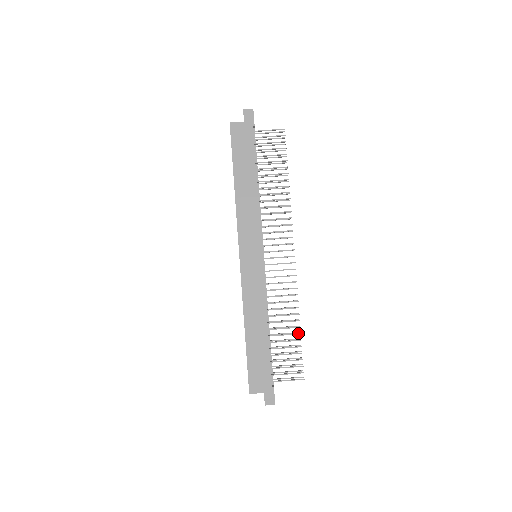
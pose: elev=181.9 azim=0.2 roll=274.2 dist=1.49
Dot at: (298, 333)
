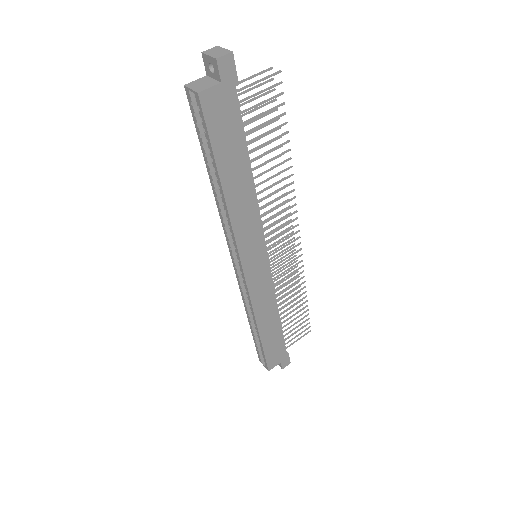
Dot at: (305, 302)
